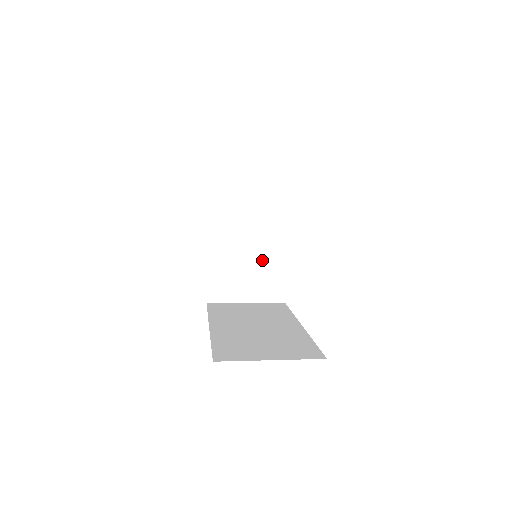
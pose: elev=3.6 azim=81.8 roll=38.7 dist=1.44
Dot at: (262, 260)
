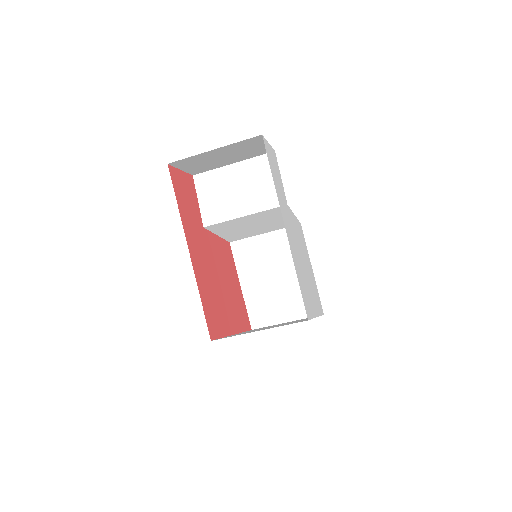
Dot at: occluded
